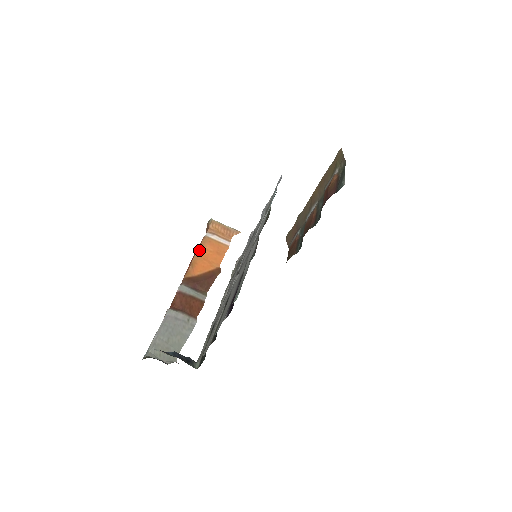
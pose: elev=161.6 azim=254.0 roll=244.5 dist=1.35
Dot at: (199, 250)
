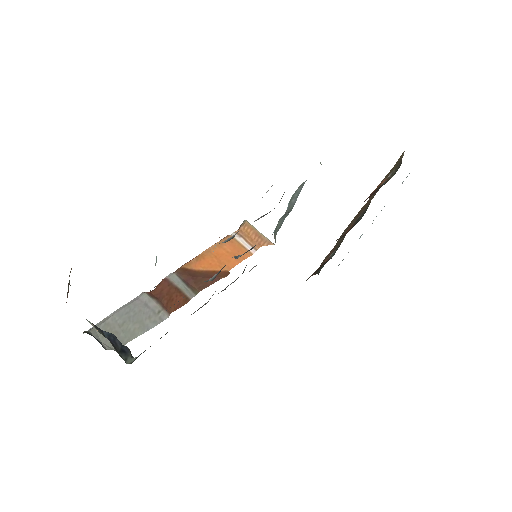
Dot at: occluded
